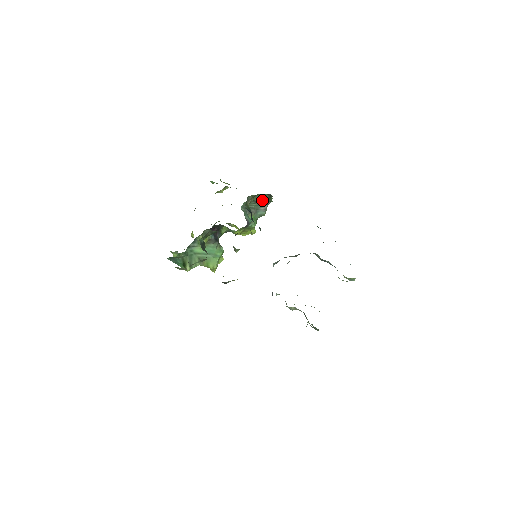
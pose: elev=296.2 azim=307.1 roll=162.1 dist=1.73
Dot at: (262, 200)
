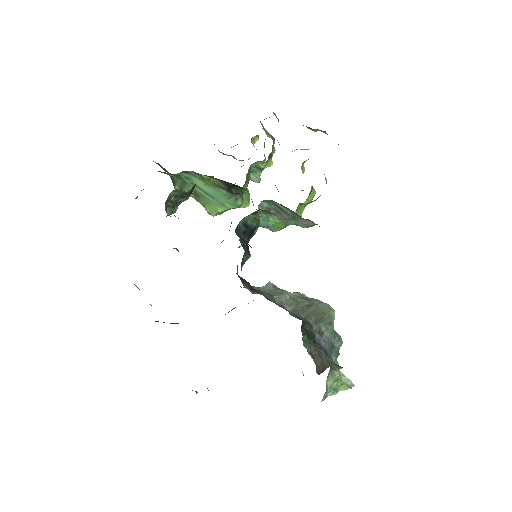
Dot at: occluded
